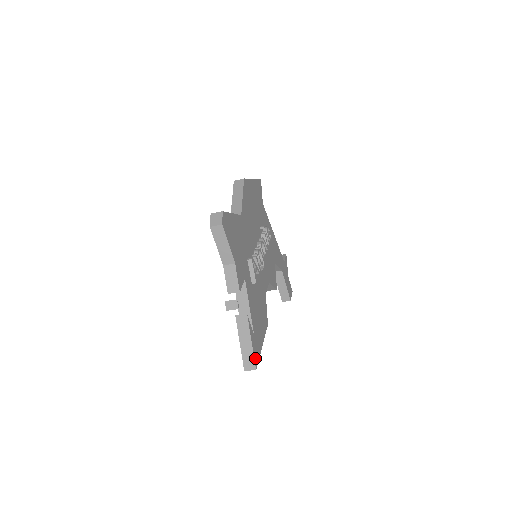
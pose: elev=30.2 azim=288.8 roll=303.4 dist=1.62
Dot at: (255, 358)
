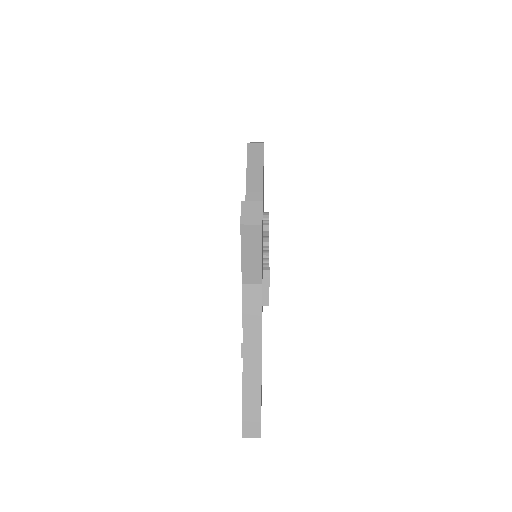
Dot at: occluded
